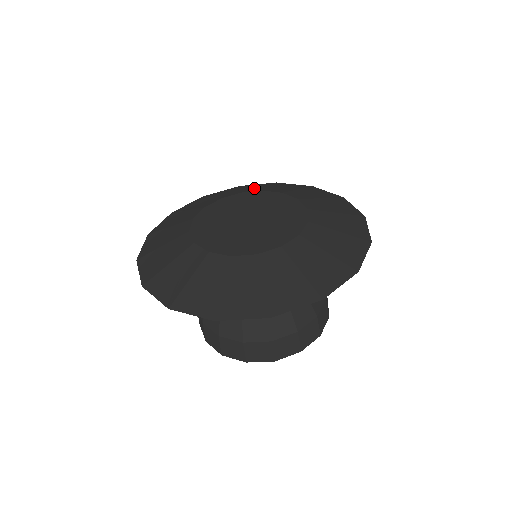
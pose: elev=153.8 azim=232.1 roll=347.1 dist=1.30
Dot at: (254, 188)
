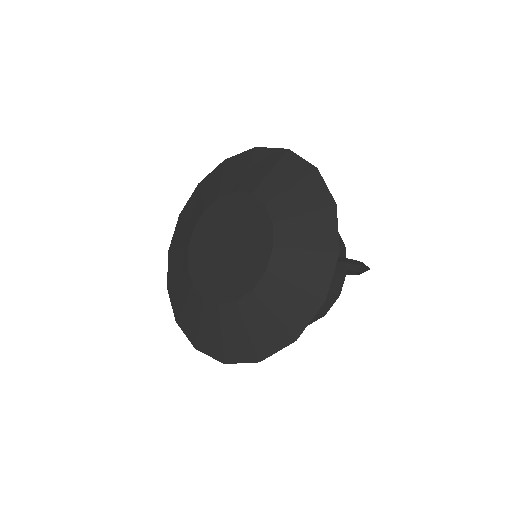
Dot at: (291, 202)
